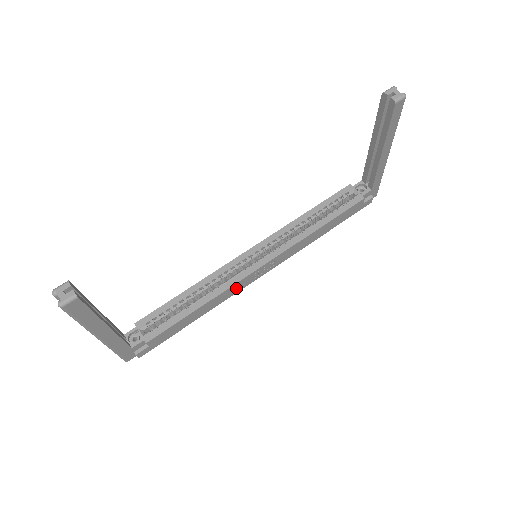
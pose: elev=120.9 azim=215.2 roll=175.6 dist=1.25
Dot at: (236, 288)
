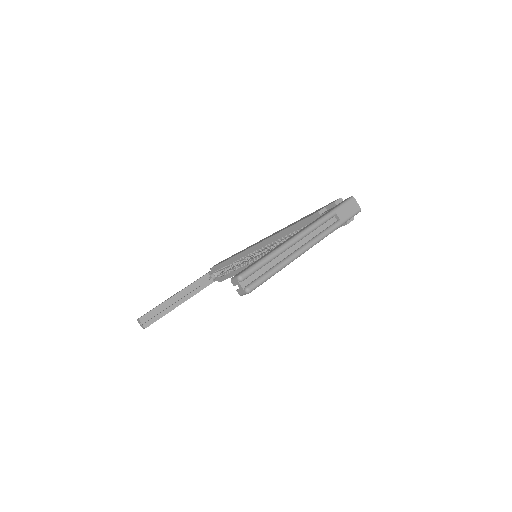
Dot at: occluded
